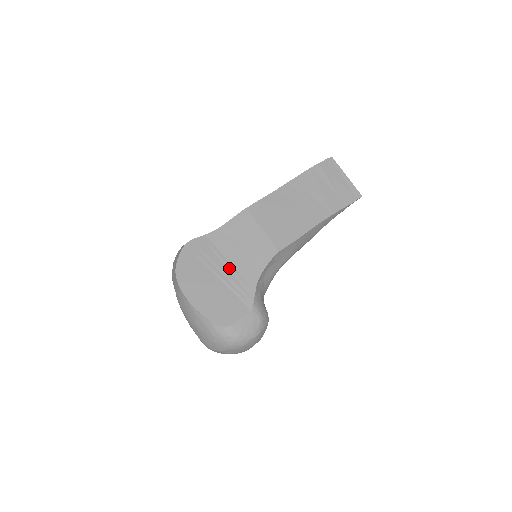
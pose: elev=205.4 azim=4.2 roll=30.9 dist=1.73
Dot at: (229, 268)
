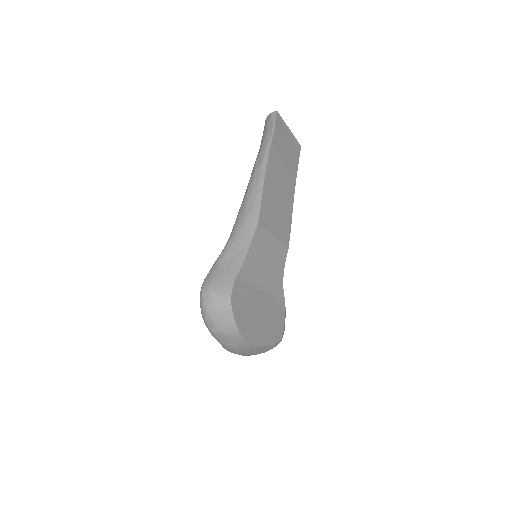
Dot at: (264, 291)
